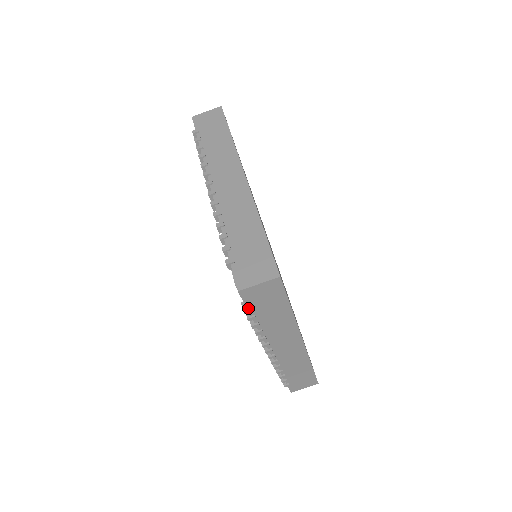
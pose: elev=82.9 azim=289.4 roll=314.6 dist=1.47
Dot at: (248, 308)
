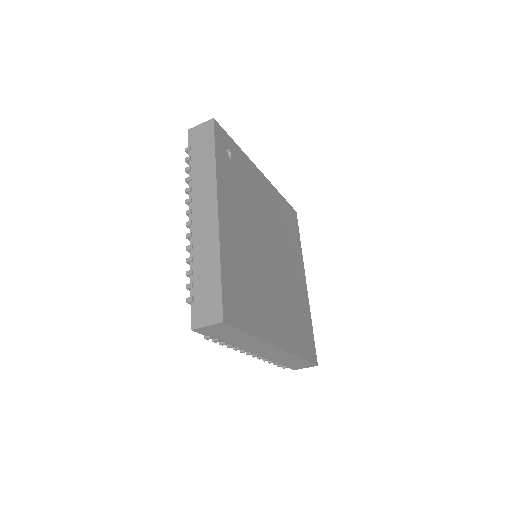
Dot at: (208, 337)
